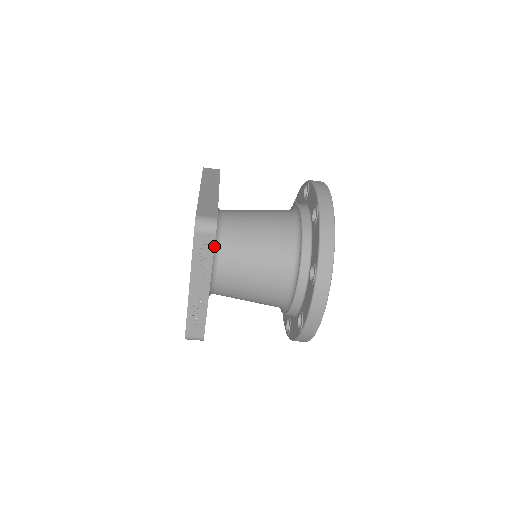
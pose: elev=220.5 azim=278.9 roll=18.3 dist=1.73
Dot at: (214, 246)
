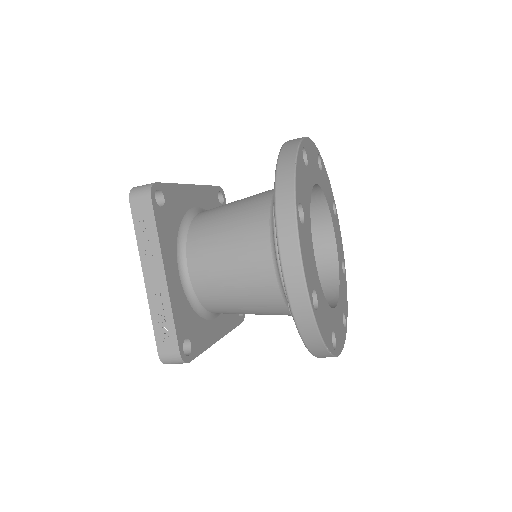
Dot at: (153, 213)
